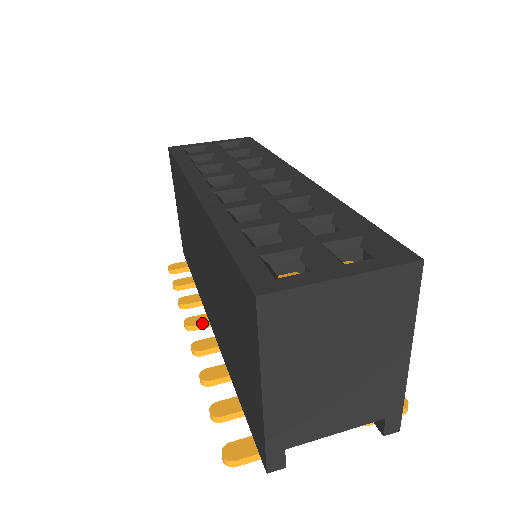
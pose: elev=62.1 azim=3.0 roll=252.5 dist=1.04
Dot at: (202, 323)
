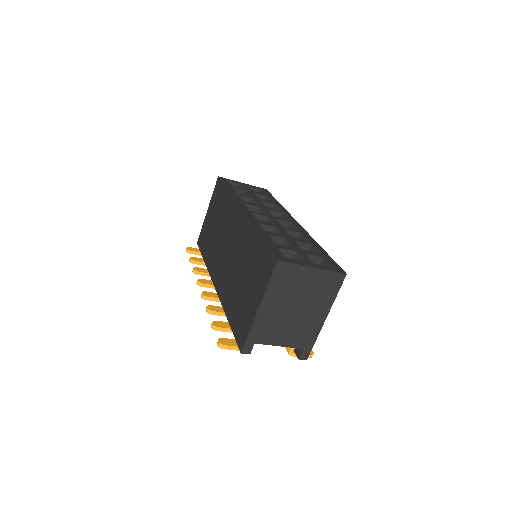
Dot at: (208, 284)
